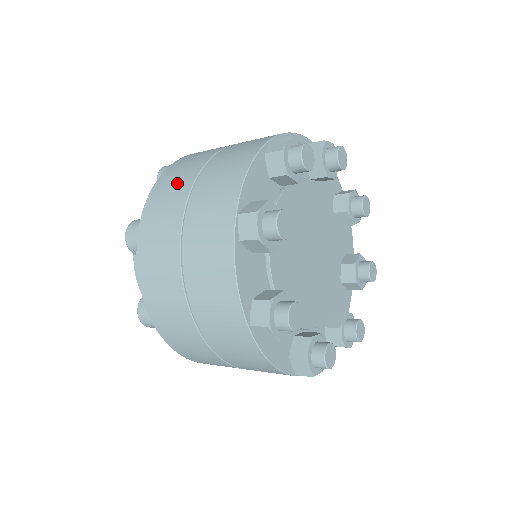
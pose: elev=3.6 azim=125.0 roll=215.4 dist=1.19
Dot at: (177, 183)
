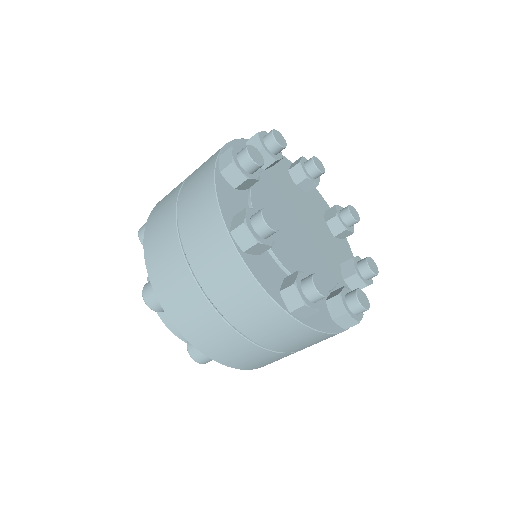
Dot at: (163, 236)
